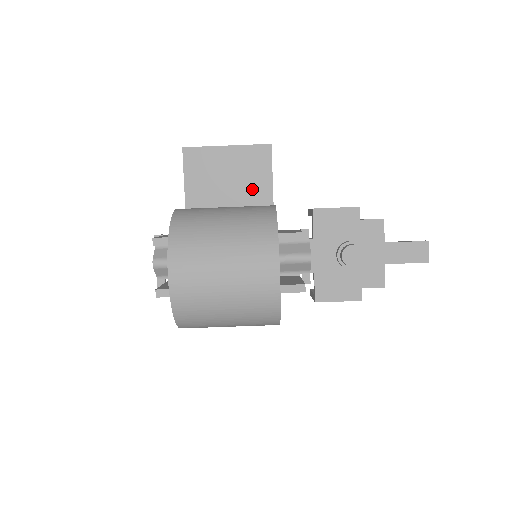
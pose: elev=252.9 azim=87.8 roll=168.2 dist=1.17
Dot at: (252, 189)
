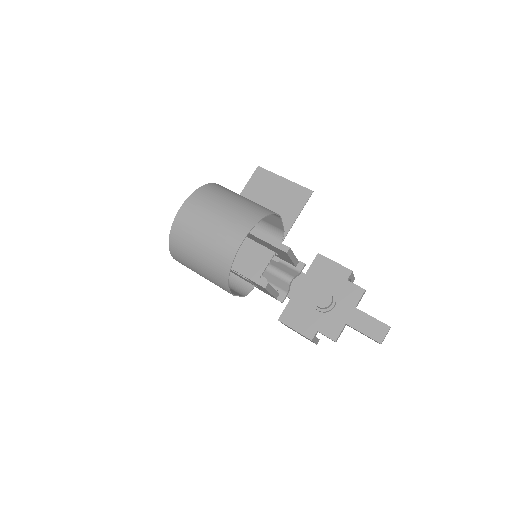
Dot at: (283, 212)
